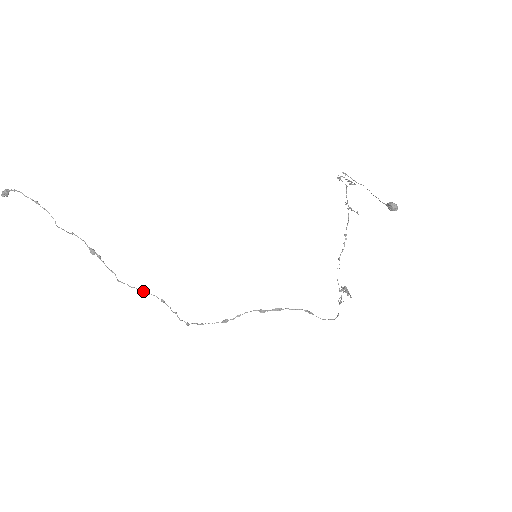
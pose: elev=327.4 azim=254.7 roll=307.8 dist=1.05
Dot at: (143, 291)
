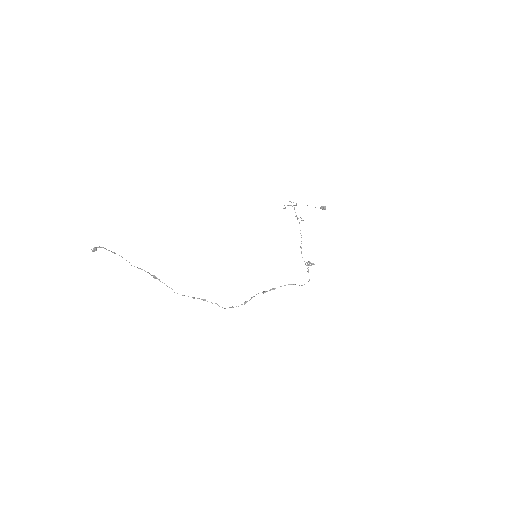
Dot at: occluded
